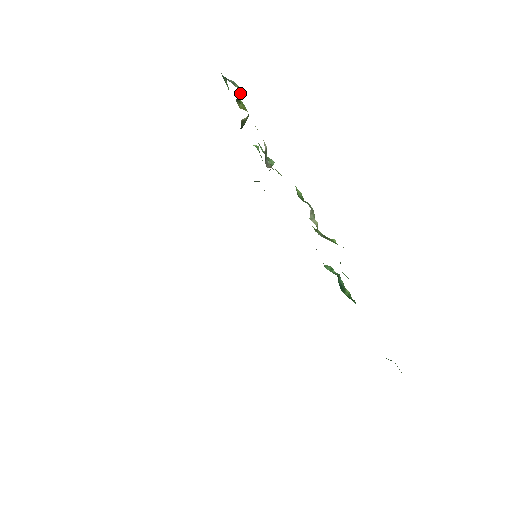
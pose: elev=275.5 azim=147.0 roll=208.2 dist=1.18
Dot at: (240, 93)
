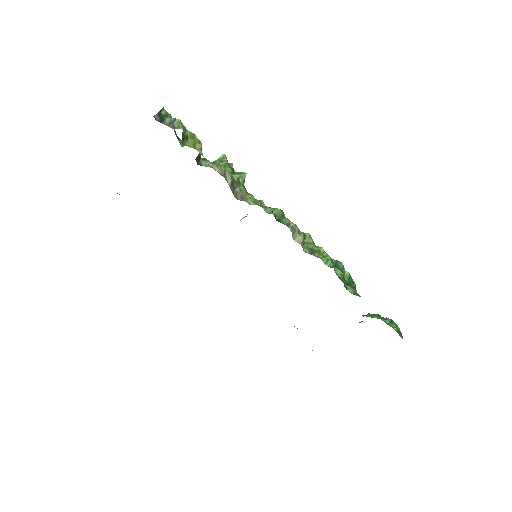
Dot at: (183, 129)
